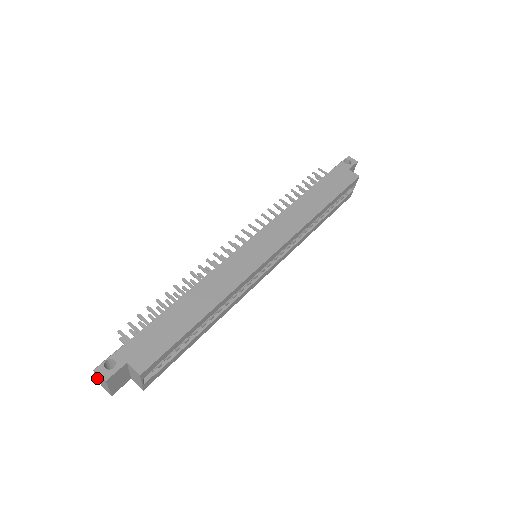
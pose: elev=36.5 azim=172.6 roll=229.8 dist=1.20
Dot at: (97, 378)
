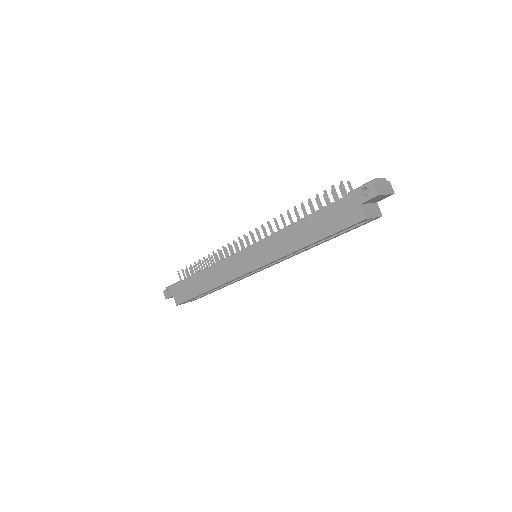
Dot at: occluded
